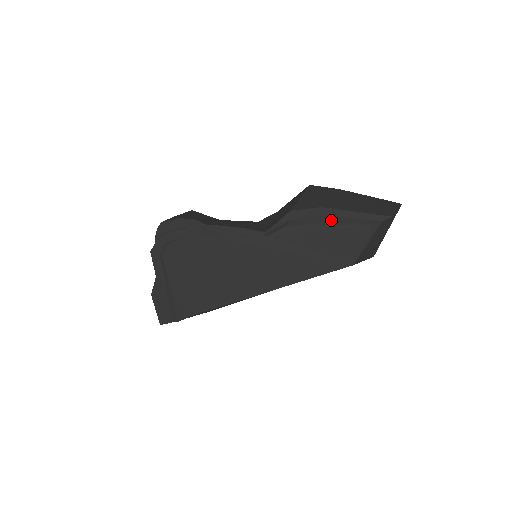
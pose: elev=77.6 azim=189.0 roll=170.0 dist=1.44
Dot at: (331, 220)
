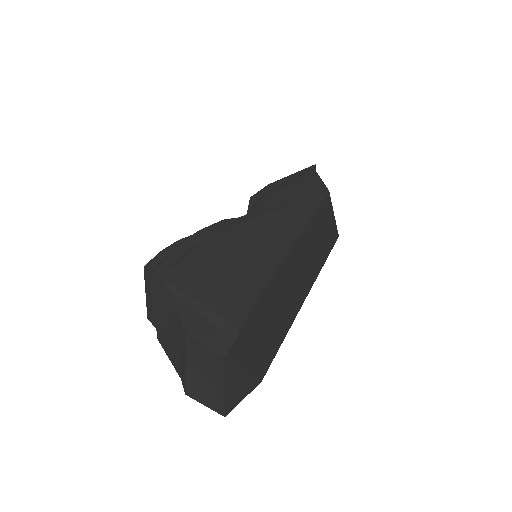
Dot at: (283, 184)
